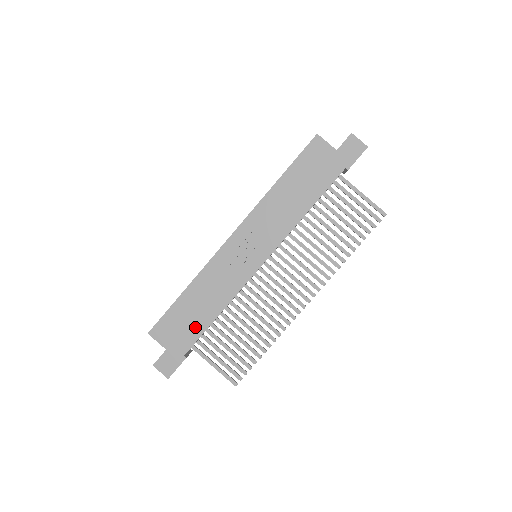
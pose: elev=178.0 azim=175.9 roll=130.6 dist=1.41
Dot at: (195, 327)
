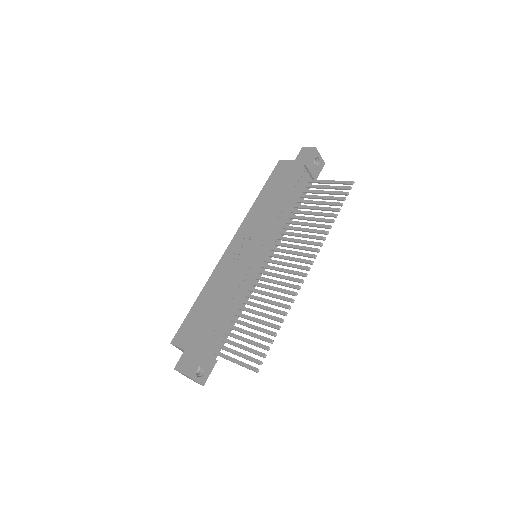
Dot at: (207, 320)
